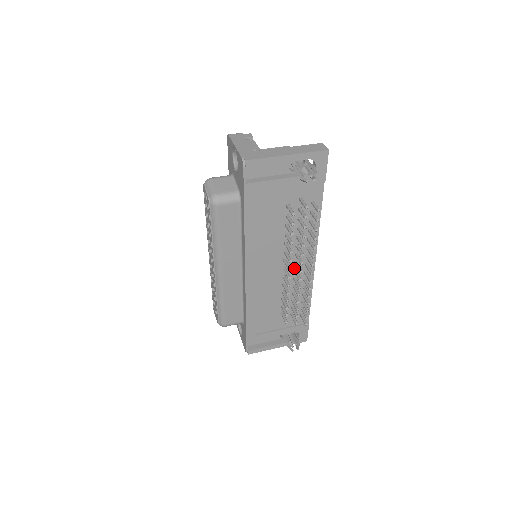
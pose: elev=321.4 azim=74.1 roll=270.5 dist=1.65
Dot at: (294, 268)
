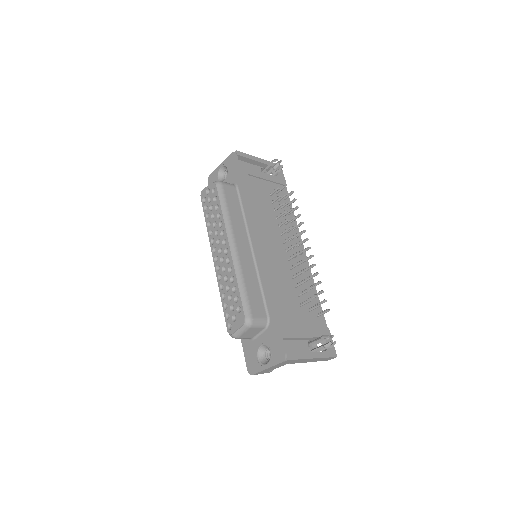
Dot at: (292, 254)
